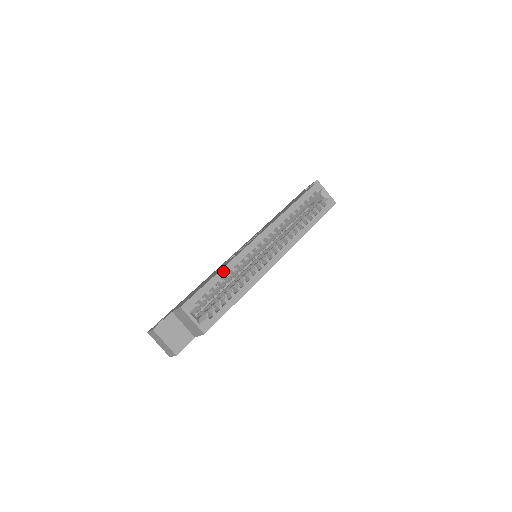
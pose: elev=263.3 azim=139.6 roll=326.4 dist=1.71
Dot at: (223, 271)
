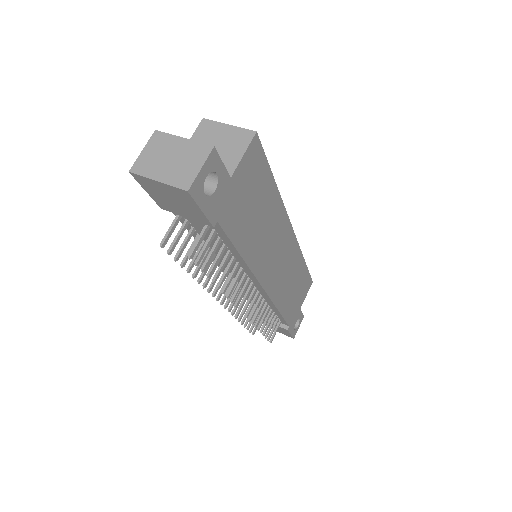
Dot at: occluded
